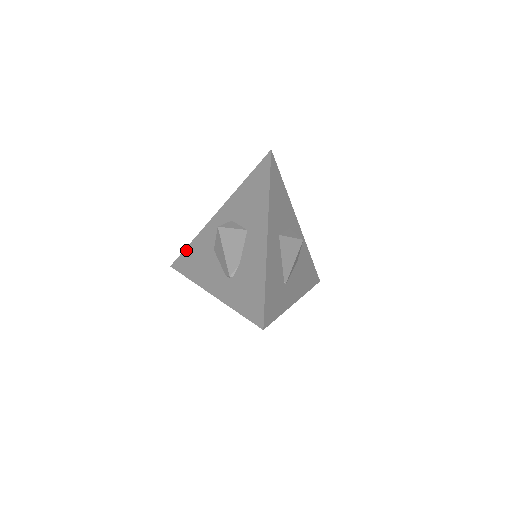
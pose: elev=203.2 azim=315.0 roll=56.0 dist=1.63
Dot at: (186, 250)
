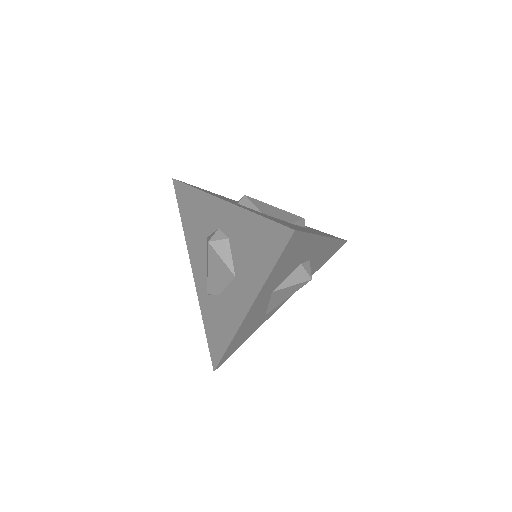
Dot at: (187, 188)
